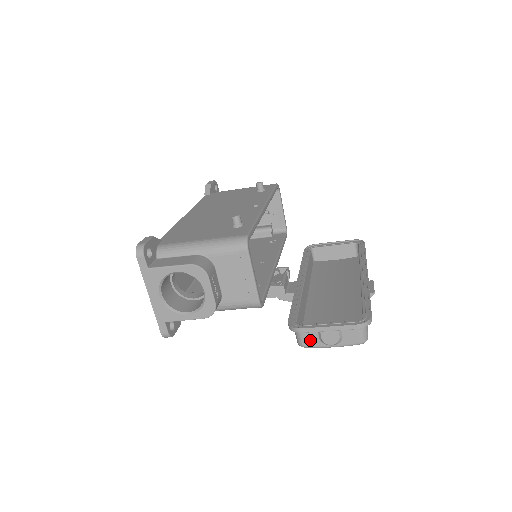
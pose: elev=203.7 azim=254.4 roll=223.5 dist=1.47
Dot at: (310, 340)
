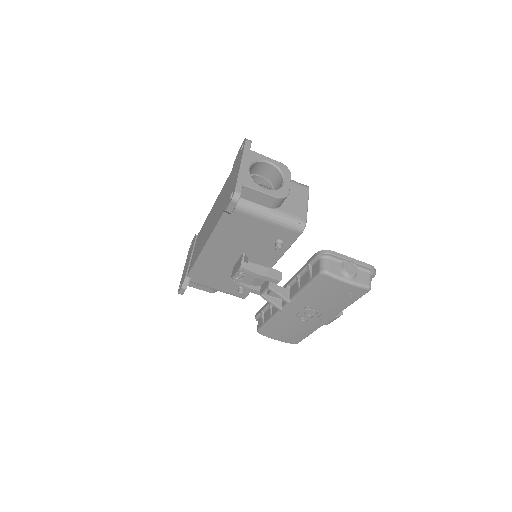
Dot at: (334, 268)
